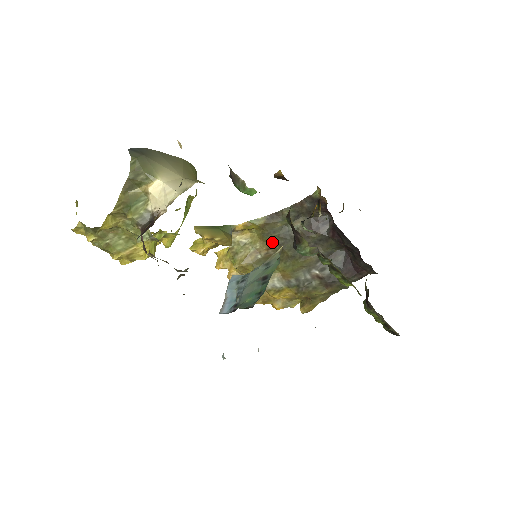
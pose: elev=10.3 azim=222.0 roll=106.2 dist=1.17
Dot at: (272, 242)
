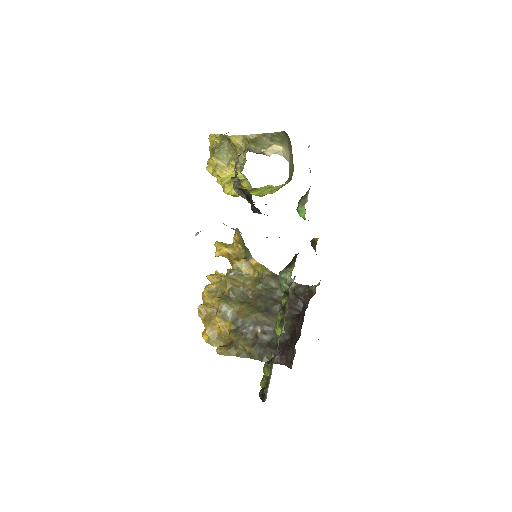
Dot at: (258, 289)
